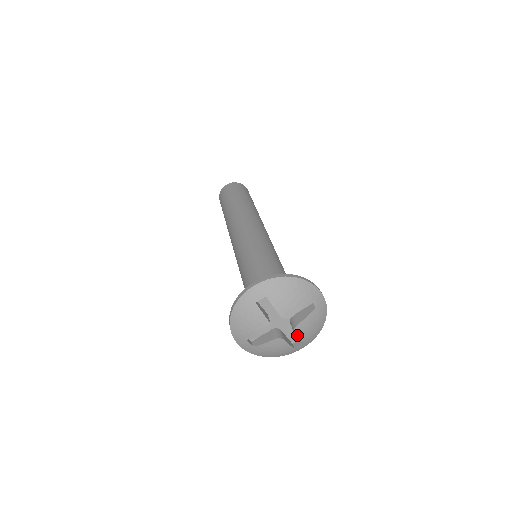
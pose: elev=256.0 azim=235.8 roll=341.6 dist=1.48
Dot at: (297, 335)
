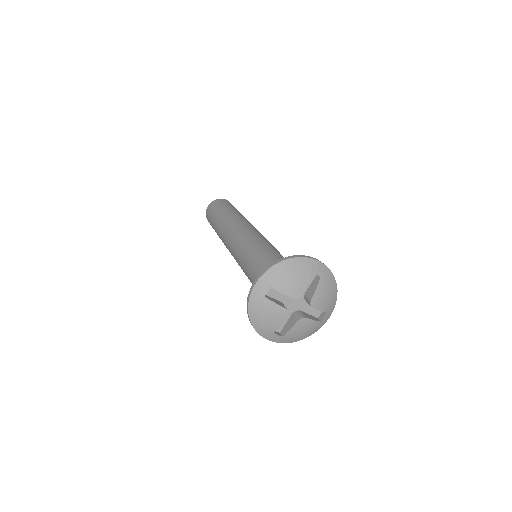
Dot at: (316, 309)
